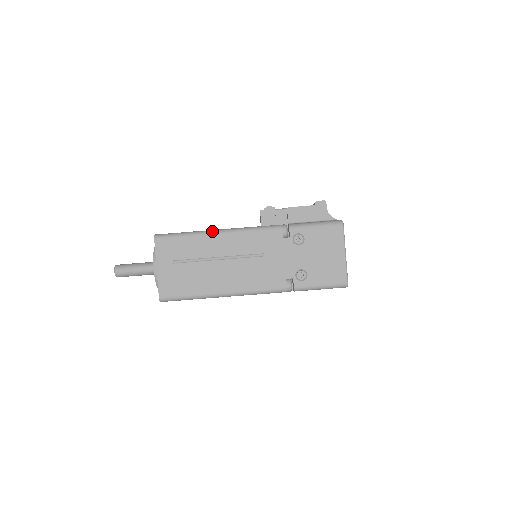
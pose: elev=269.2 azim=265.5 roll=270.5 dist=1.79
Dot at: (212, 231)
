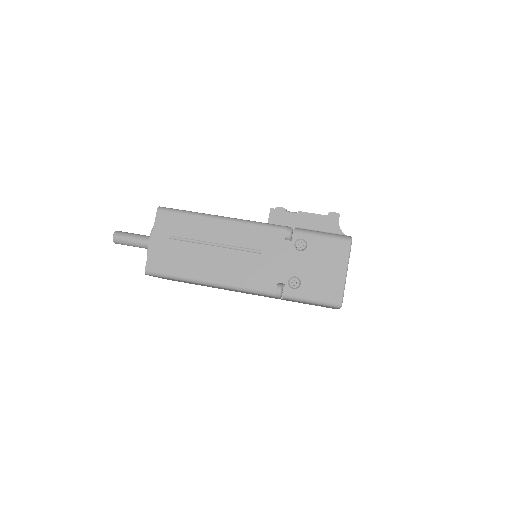
Dot at: (215, 216)
